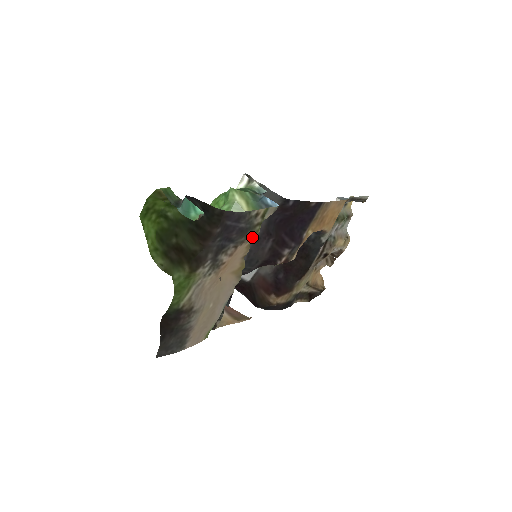
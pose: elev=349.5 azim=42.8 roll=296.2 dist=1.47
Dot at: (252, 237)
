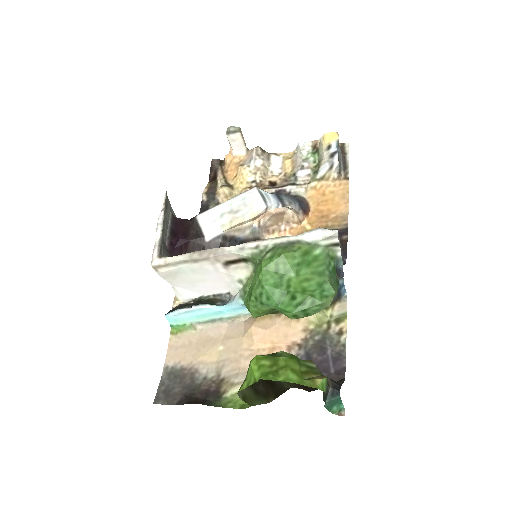
Dot at: (312, 327)
